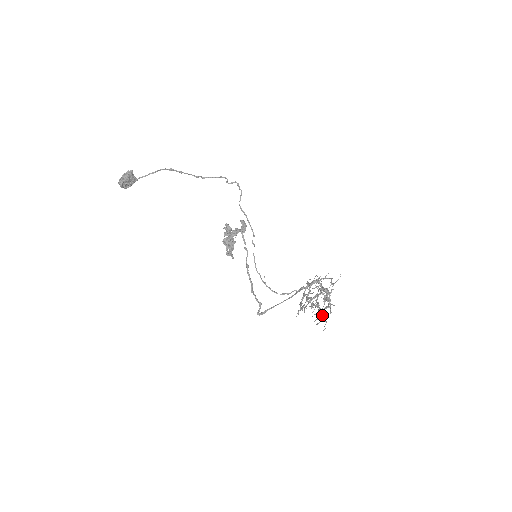
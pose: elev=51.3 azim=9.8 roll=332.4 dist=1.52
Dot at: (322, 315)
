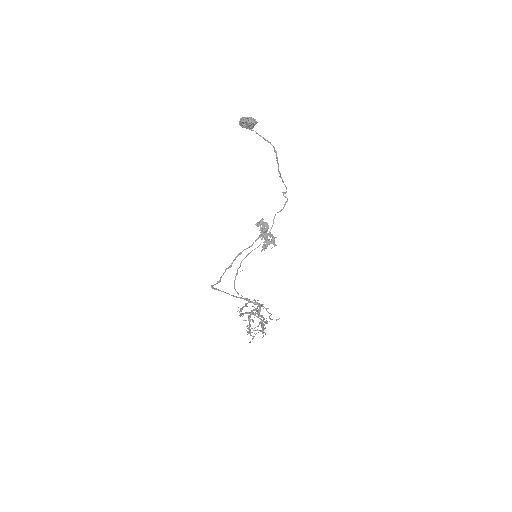
Dot at: occluded
